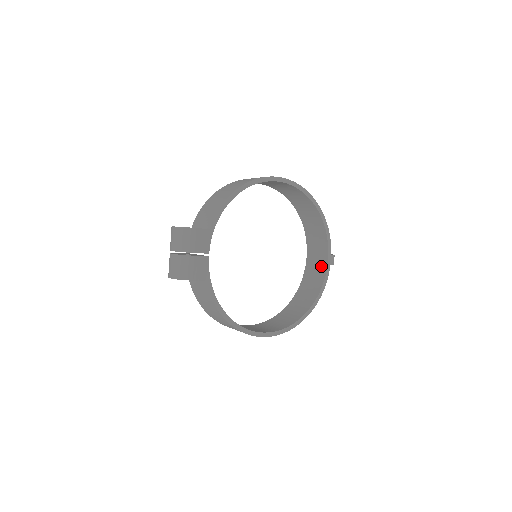
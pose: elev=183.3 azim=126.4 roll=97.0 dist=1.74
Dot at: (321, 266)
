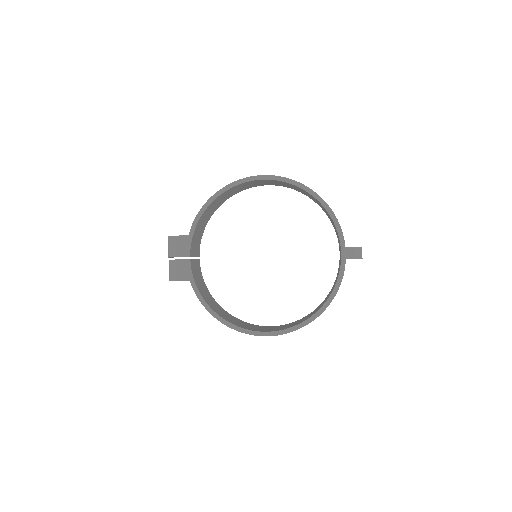
Dot at: (340, 261)
